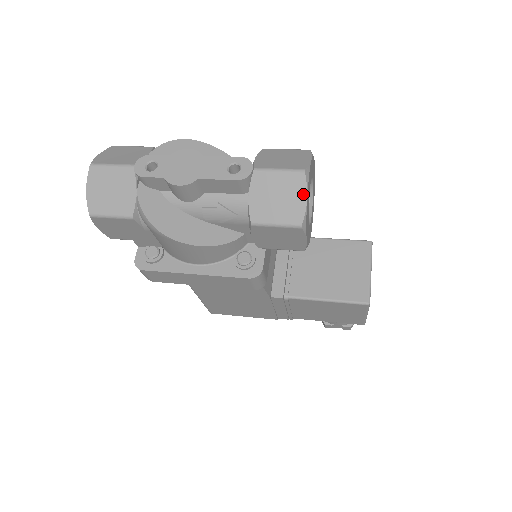
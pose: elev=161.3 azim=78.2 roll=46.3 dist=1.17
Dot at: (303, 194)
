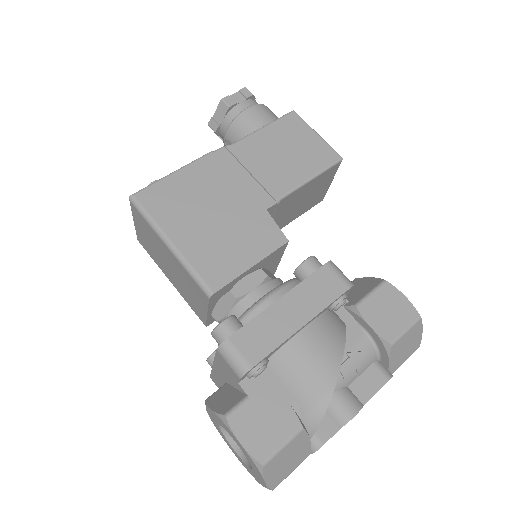
Dot at: occluded
